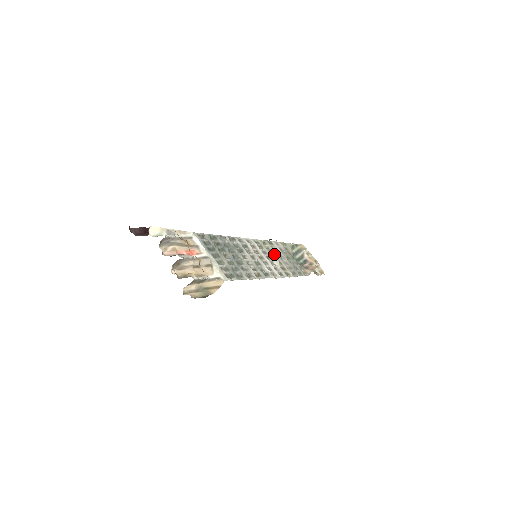
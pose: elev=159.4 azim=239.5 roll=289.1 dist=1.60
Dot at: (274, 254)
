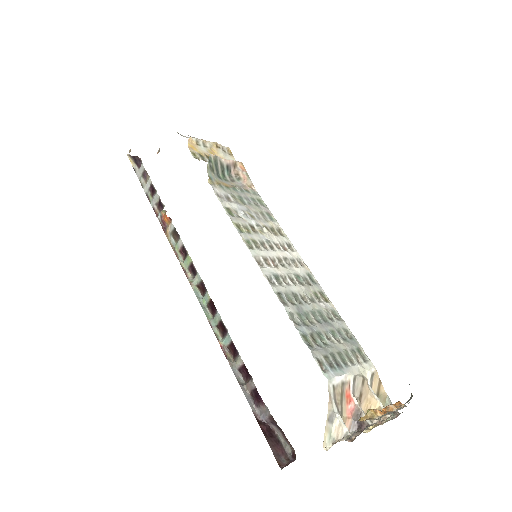
Dot at: (252, 225)
